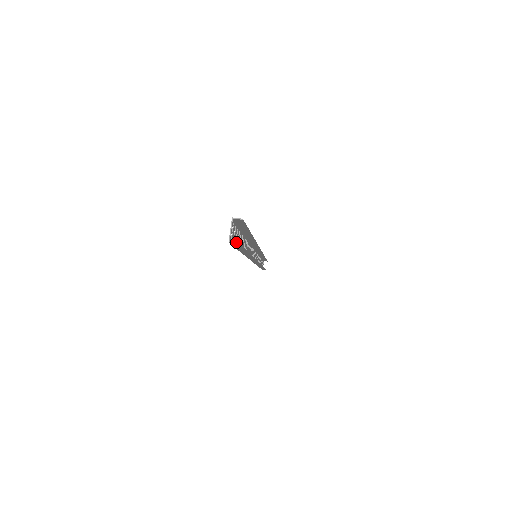
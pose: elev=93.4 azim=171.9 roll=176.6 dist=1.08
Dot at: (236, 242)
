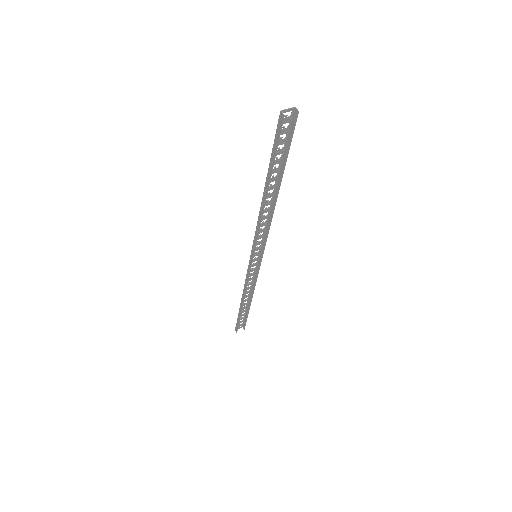
Dot at: occluded
